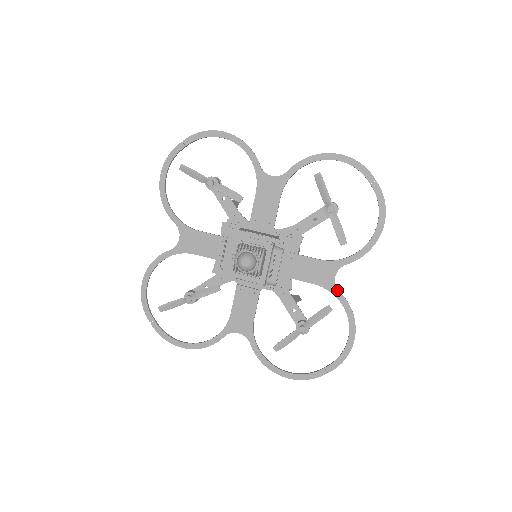
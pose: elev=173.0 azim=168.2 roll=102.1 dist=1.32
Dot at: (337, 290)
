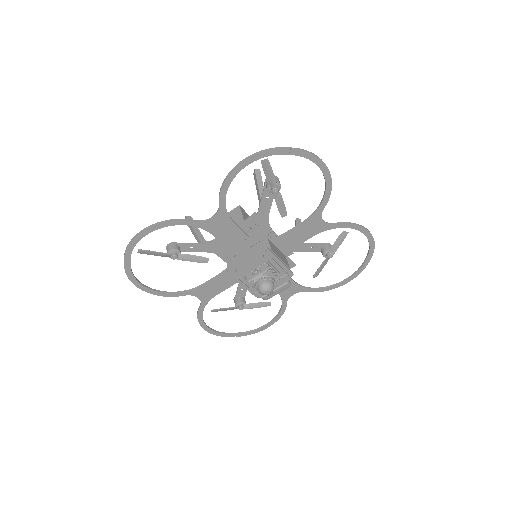
Dot at: occluded
